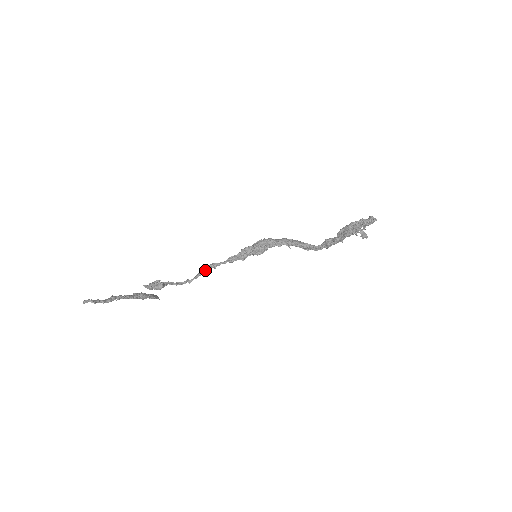
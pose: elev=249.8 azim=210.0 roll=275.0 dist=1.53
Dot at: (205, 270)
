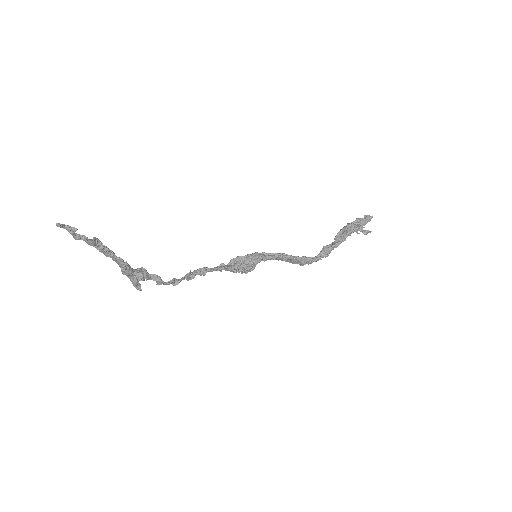
Dot at: (193, 274)
